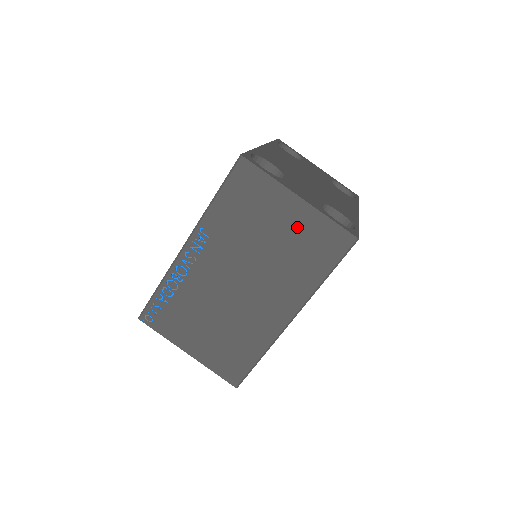
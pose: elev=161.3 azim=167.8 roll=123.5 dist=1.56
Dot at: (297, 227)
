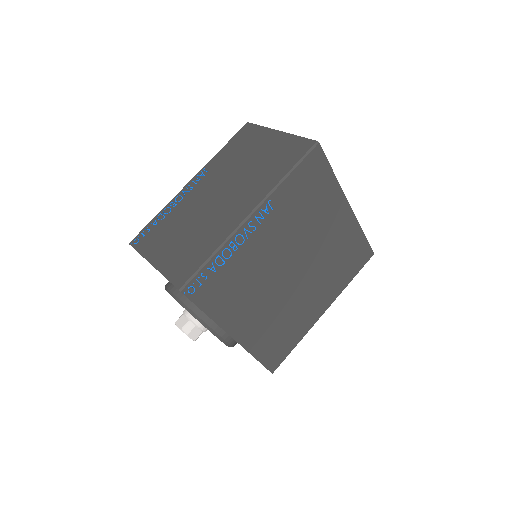
Dot at: (273, 148)
